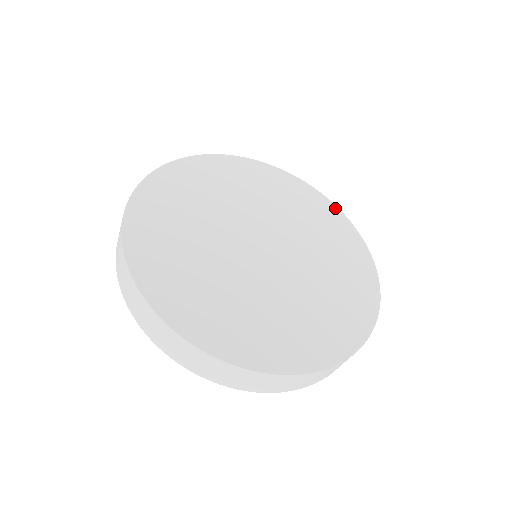
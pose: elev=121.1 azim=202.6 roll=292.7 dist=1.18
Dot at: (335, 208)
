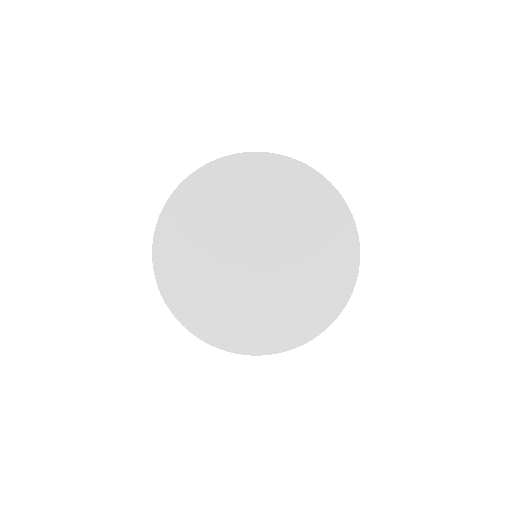
Dot at: (352, 283)
